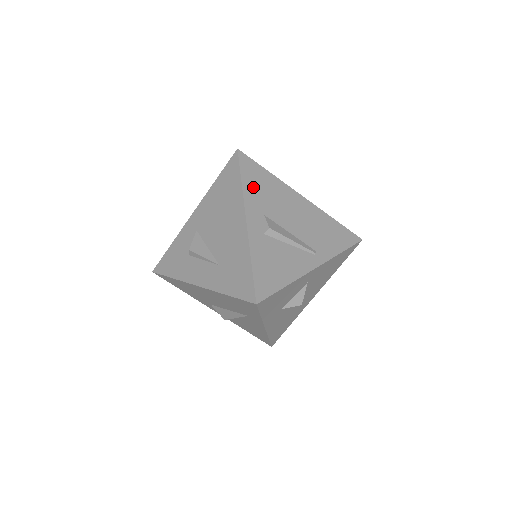
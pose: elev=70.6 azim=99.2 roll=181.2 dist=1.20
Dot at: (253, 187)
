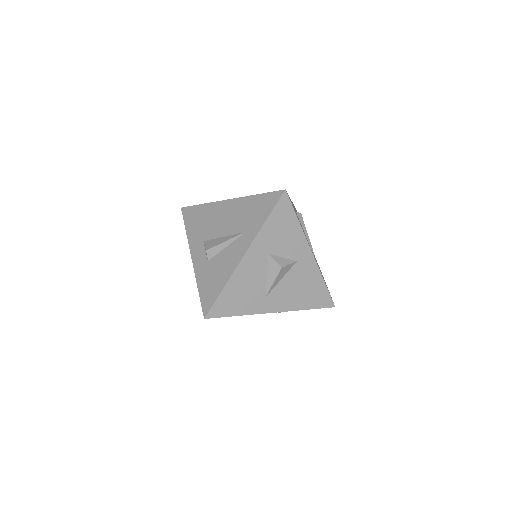
Dot at: occluded
